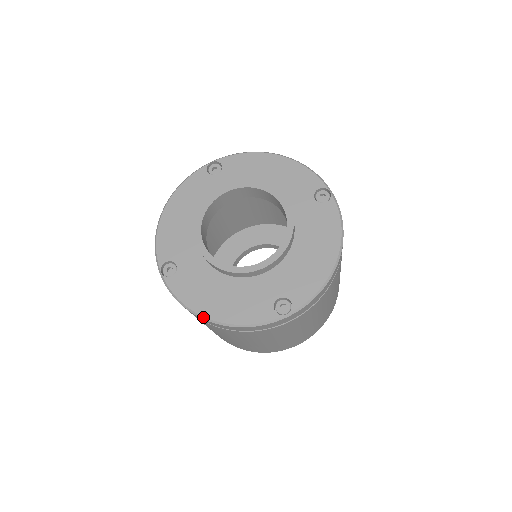
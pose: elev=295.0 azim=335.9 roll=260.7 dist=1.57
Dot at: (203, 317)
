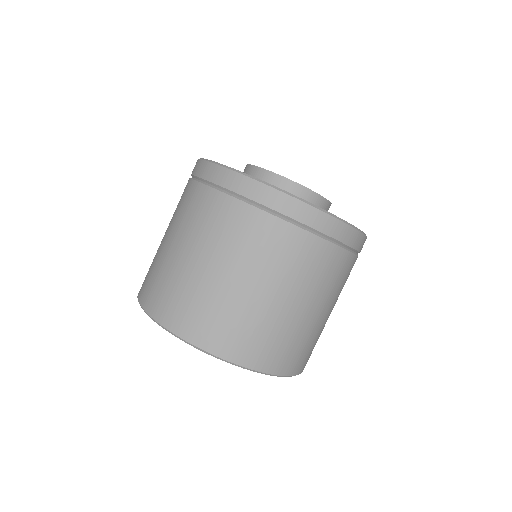
Dot at: (255, 178)
